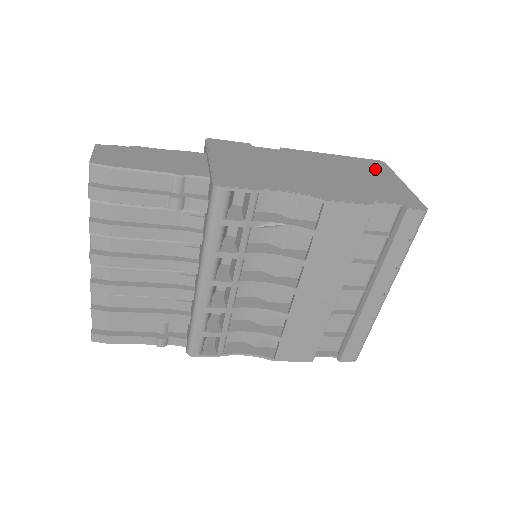
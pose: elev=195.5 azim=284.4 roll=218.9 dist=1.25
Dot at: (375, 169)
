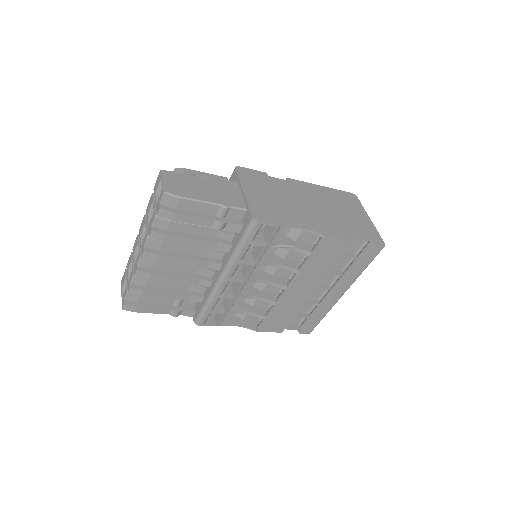
Dot at: (351, 203)
